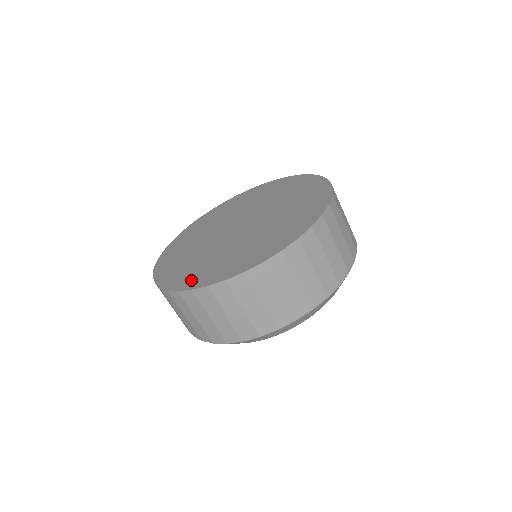
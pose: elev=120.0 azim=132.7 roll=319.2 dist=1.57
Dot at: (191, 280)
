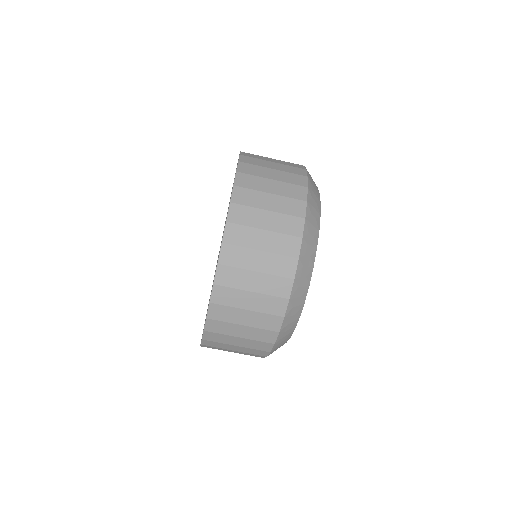
Dot at: occluded
